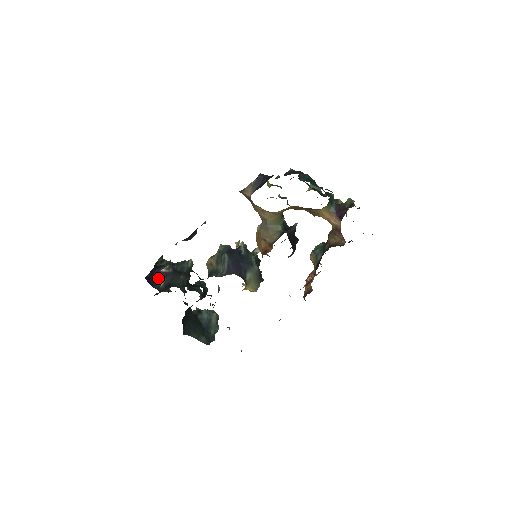
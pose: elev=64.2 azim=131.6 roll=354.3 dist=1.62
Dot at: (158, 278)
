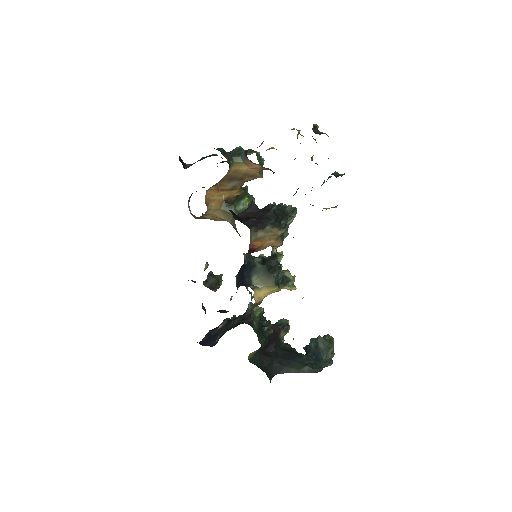
Dot at: (215, 336)
